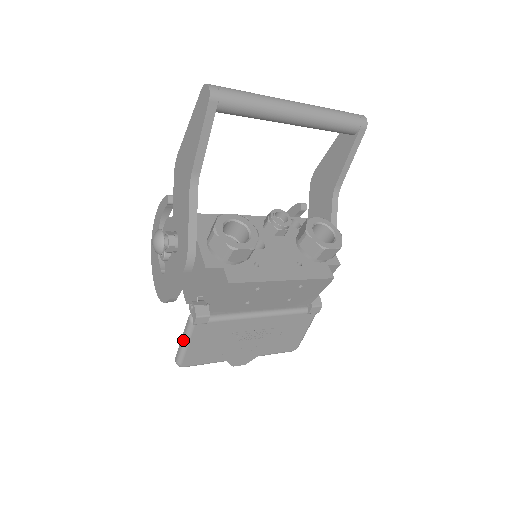
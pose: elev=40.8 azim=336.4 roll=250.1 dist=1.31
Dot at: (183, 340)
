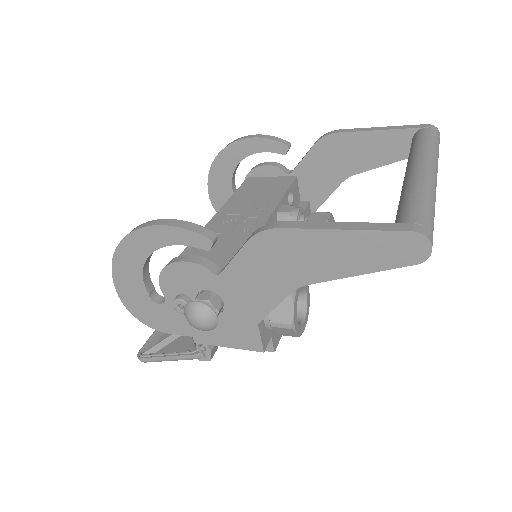
Dot at: (171, 360)
